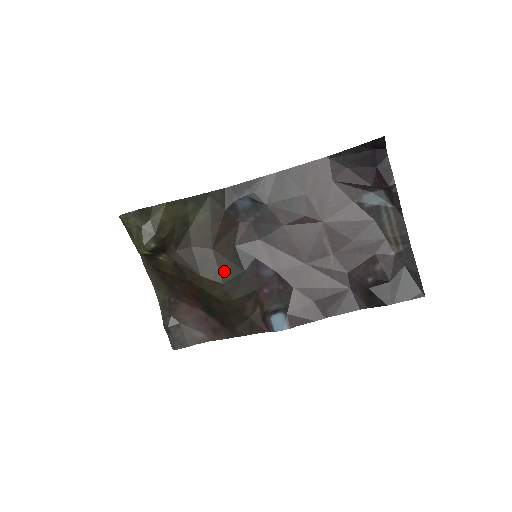
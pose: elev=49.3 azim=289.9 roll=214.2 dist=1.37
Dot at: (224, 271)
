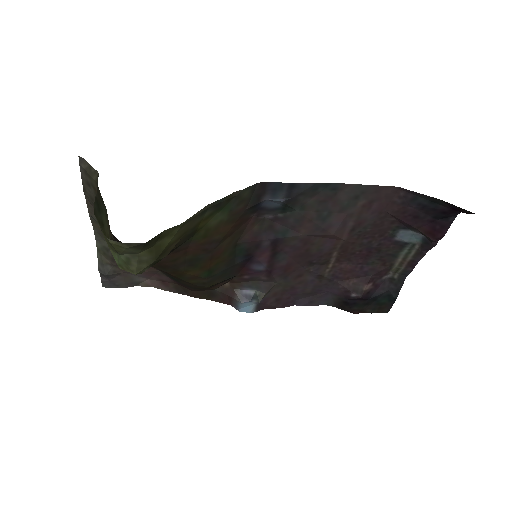
Dot at: (214, 268)
